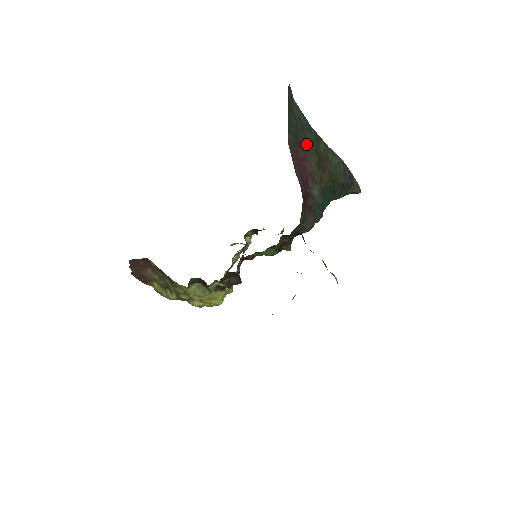
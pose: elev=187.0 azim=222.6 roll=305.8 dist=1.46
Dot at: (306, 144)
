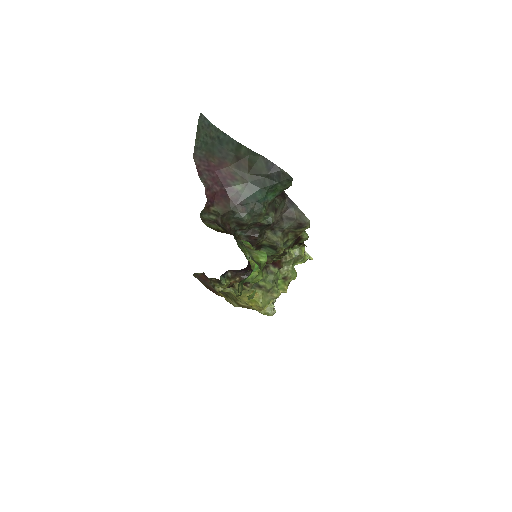
Dot at: (224, 154)
